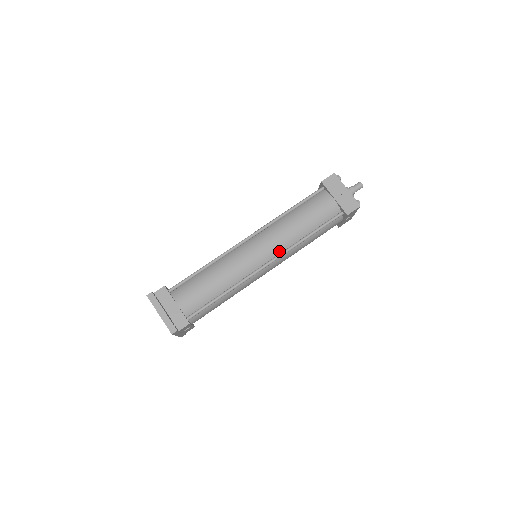
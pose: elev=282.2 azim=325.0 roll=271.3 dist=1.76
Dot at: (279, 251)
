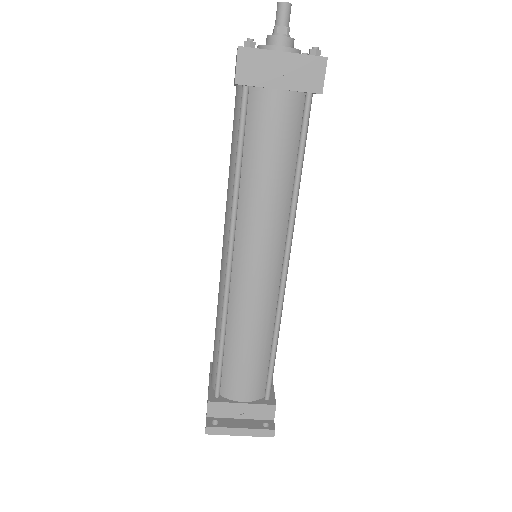
Dot at: (282, 236)
